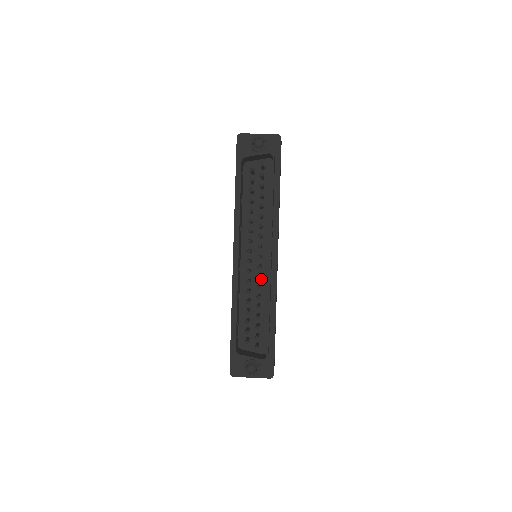
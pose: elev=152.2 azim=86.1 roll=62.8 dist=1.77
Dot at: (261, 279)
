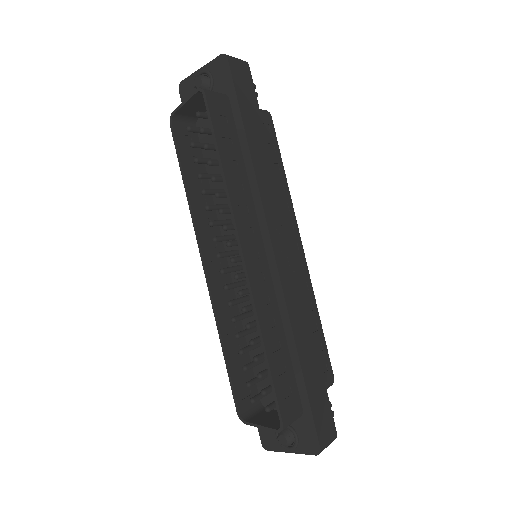
Dot at: occluded
